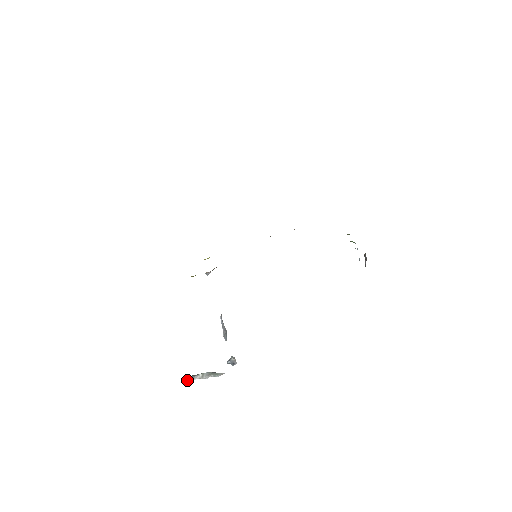
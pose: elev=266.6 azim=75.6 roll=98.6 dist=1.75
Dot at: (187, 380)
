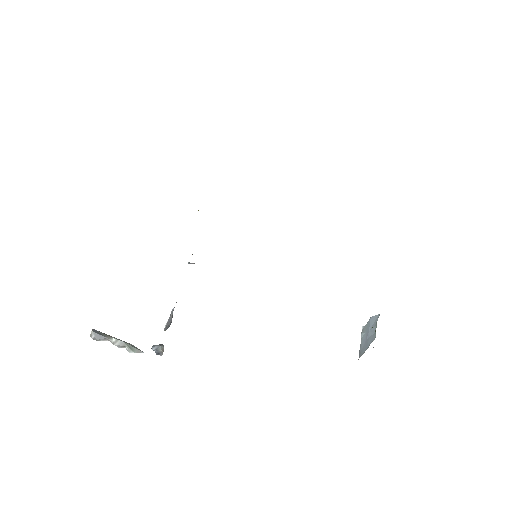
Dot at: (94, 336)
